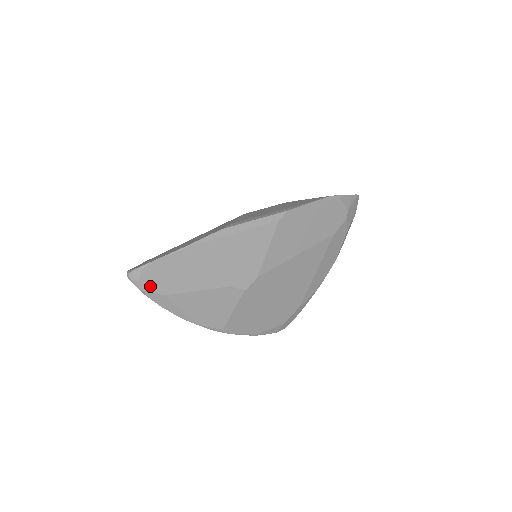
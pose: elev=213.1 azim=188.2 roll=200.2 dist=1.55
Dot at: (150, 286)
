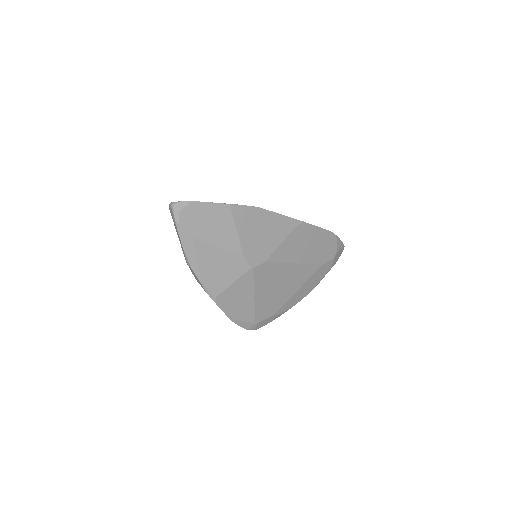
Dot at: (186, 222)
